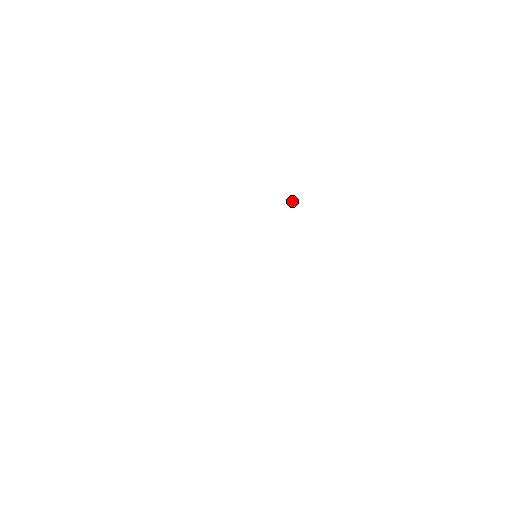
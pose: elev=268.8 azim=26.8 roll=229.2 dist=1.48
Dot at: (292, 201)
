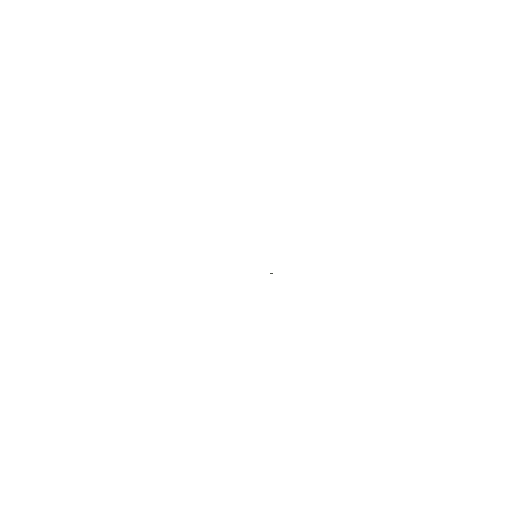
Dot at: occluded
